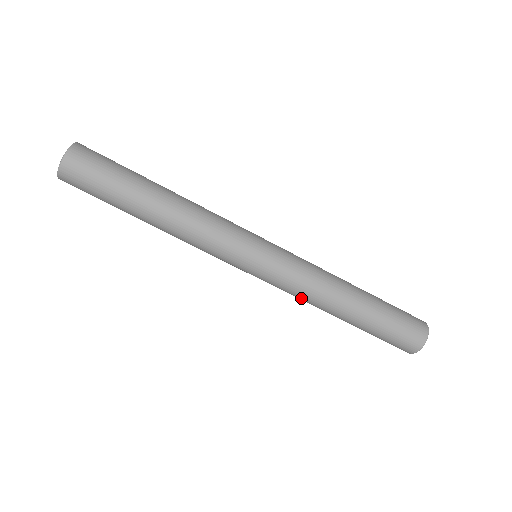
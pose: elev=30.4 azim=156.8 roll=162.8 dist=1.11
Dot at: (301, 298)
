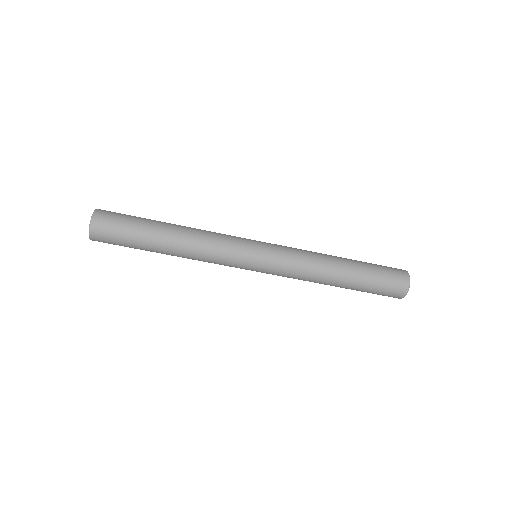
Dot at: (302, 276)
